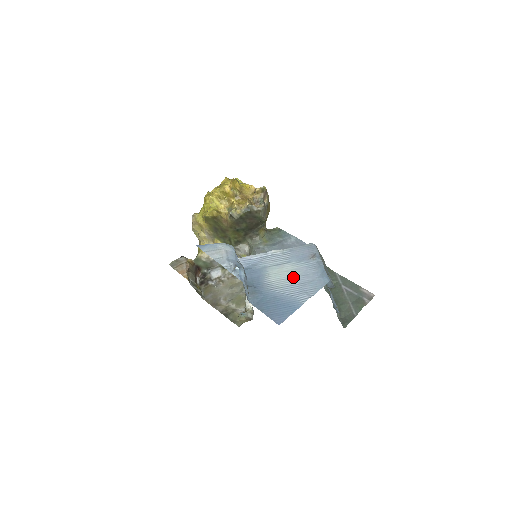
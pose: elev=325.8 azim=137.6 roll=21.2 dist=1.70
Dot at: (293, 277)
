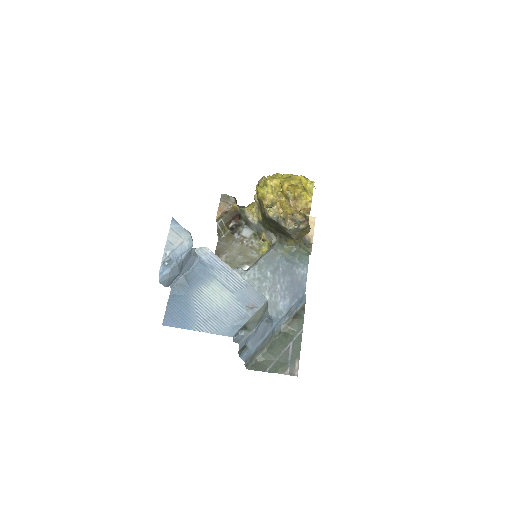
Dot at: (218, 305)
